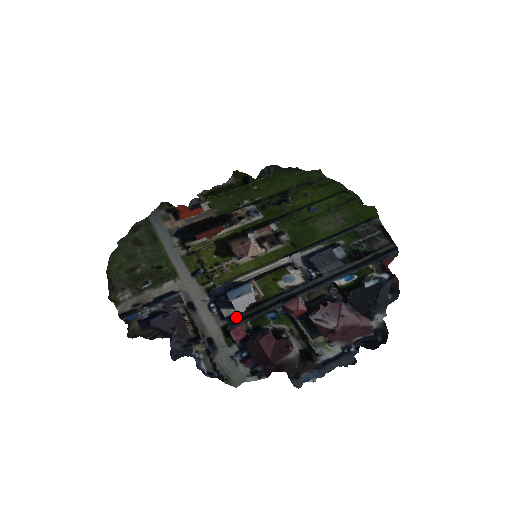
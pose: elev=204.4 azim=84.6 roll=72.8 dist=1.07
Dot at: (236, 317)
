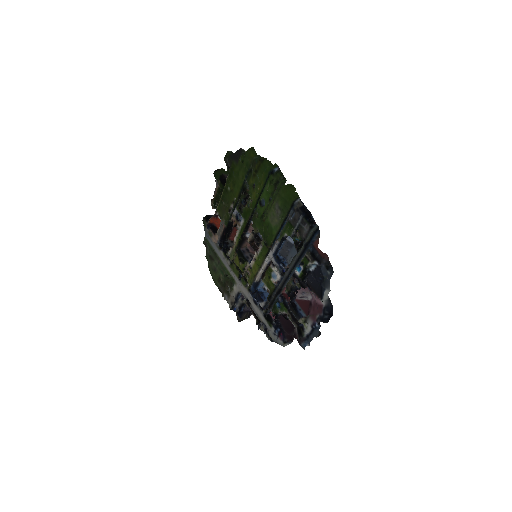
Dot at: (267, 306)
